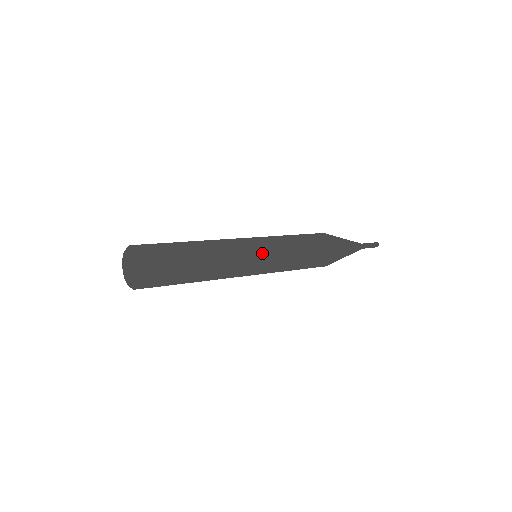
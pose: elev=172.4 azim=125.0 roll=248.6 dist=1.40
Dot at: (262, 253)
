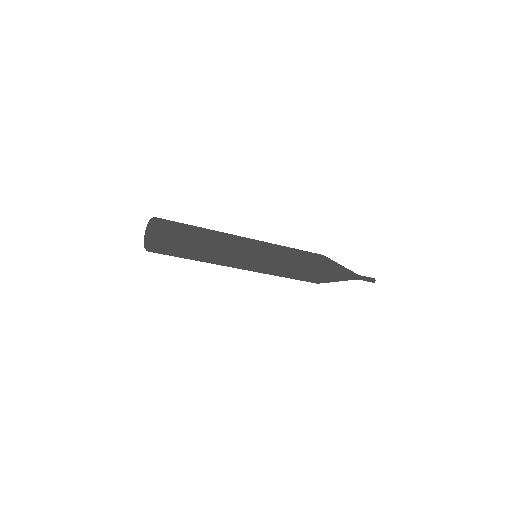
Dot at: (259, 255)
